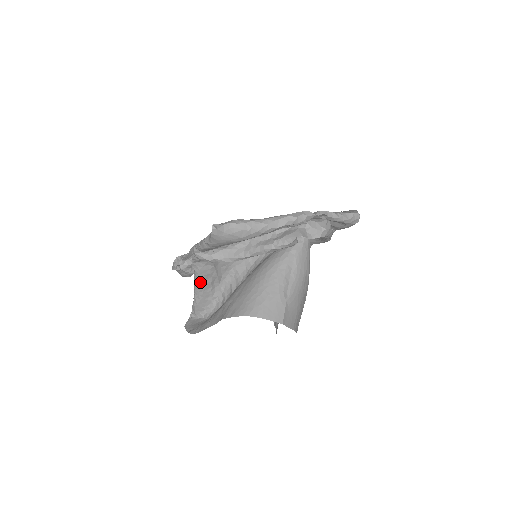
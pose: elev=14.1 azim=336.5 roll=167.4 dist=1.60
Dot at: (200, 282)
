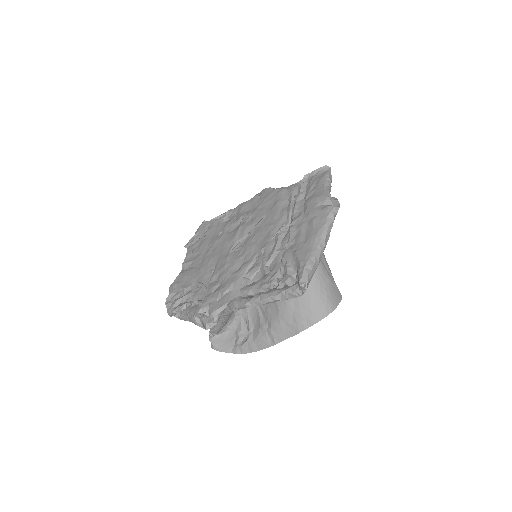
Dot at: occluded
